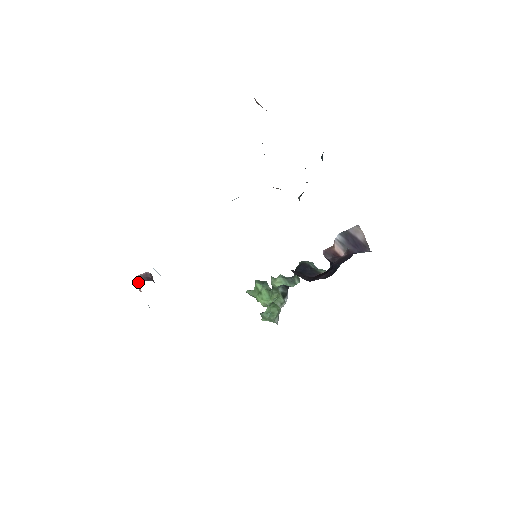
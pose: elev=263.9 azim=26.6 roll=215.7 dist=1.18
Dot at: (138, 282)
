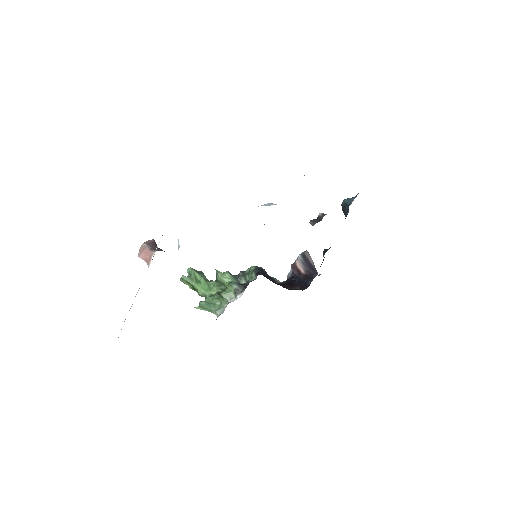
Dot at: (150, 249)
